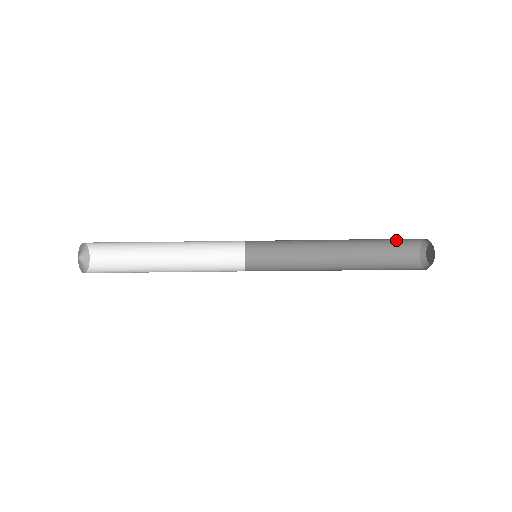
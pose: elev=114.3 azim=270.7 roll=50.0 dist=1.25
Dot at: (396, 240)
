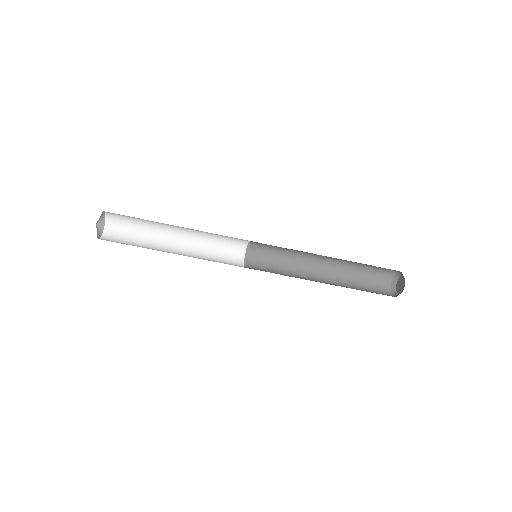
Dot at: occluded
